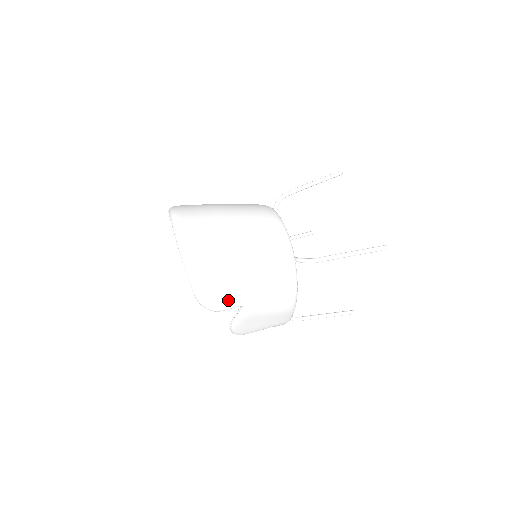
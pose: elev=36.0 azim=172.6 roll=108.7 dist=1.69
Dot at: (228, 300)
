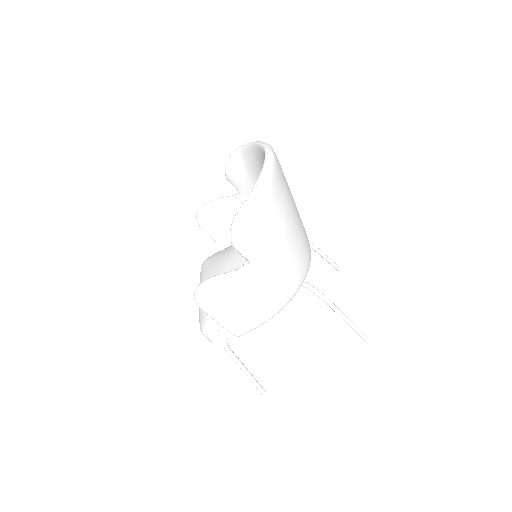
Dot at: (254, 245)
